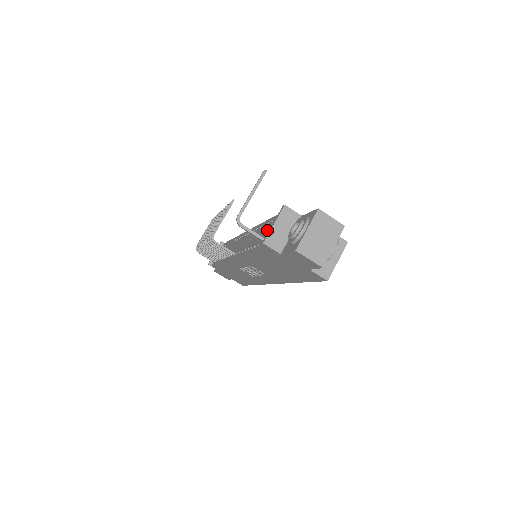
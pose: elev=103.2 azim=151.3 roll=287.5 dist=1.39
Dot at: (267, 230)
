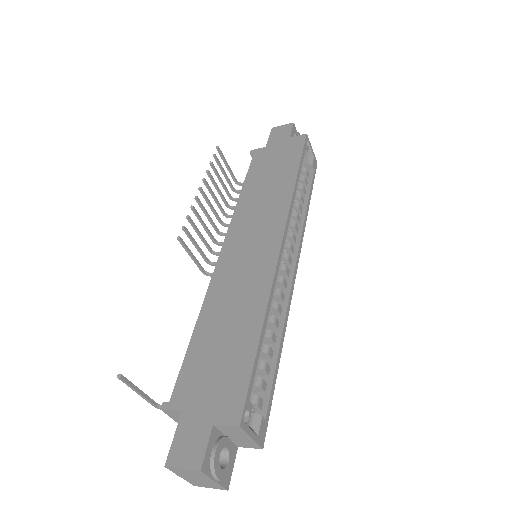
Dot at: occluded
